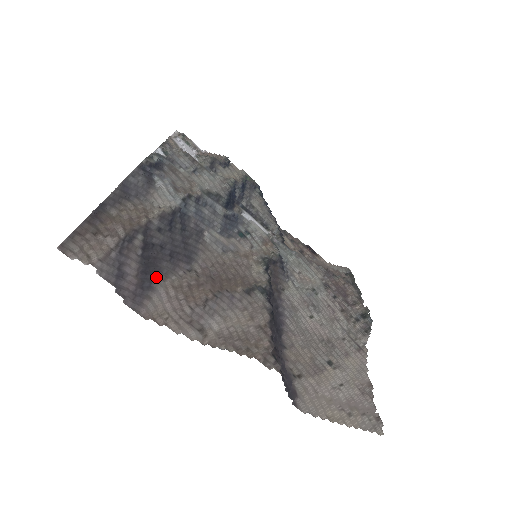
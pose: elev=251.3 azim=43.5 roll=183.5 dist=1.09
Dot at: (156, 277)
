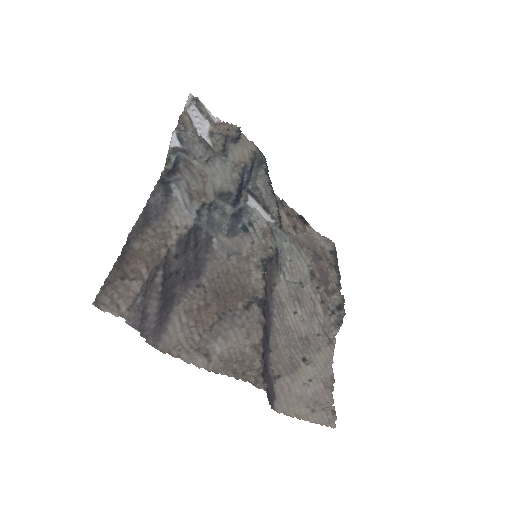
Dot at: (171, 305)
